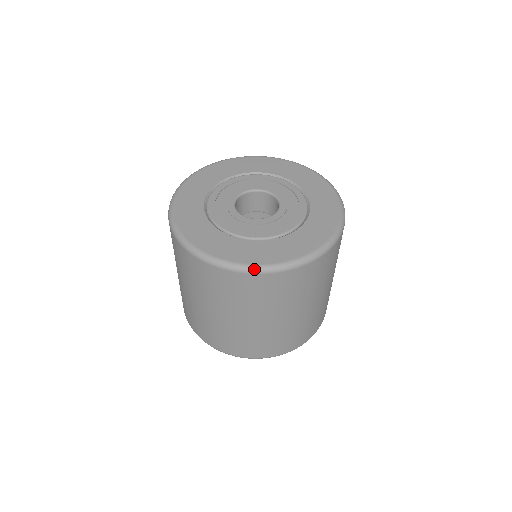
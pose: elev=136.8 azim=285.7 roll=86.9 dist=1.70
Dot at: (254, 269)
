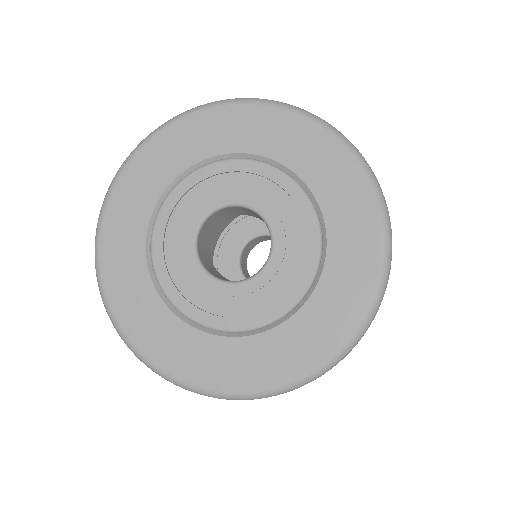
Dot at: (262, 396)
